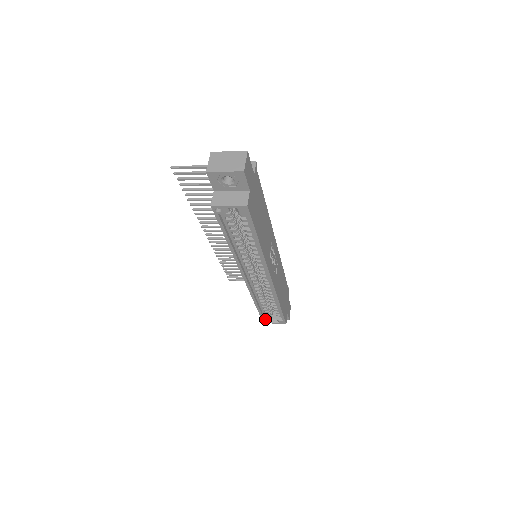
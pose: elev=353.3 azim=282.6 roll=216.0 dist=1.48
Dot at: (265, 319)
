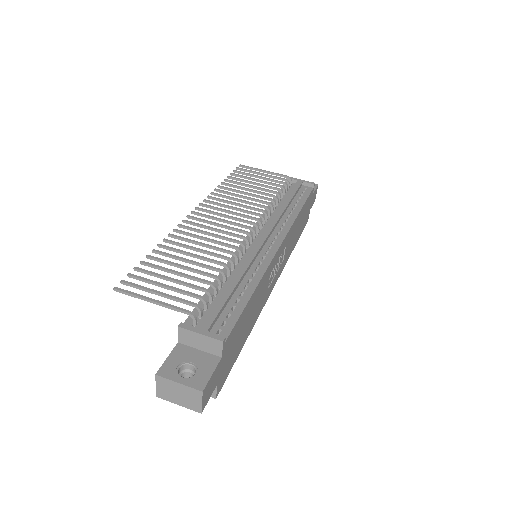
Dot at: occluded
